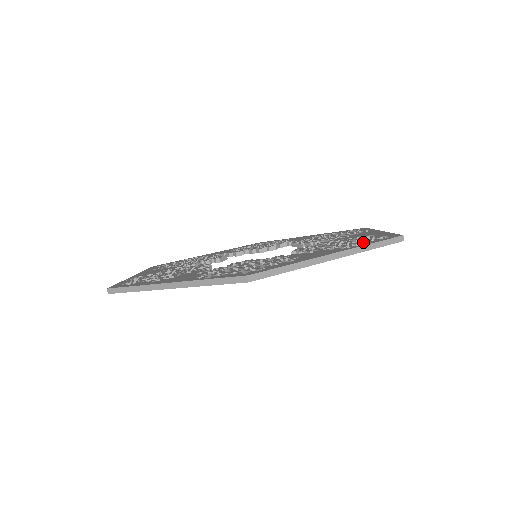
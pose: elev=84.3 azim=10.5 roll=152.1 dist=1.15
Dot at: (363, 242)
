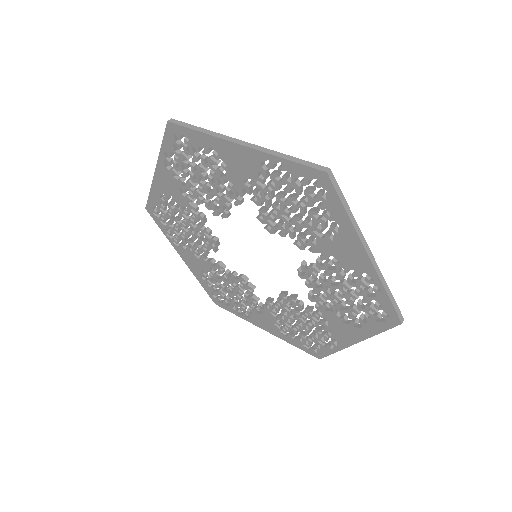
Dot at: occluded
